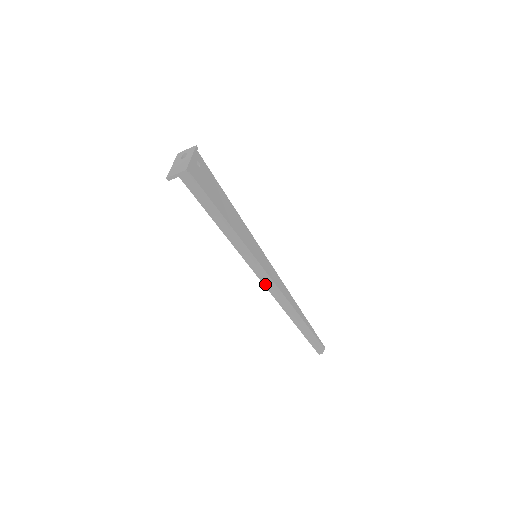
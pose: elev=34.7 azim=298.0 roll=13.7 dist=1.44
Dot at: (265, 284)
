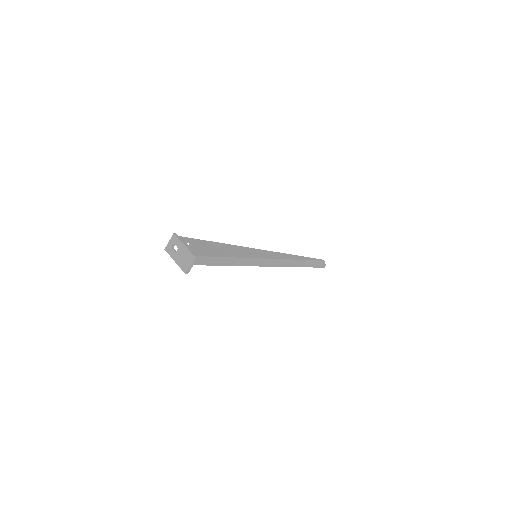
Dot at: (274, 266)
